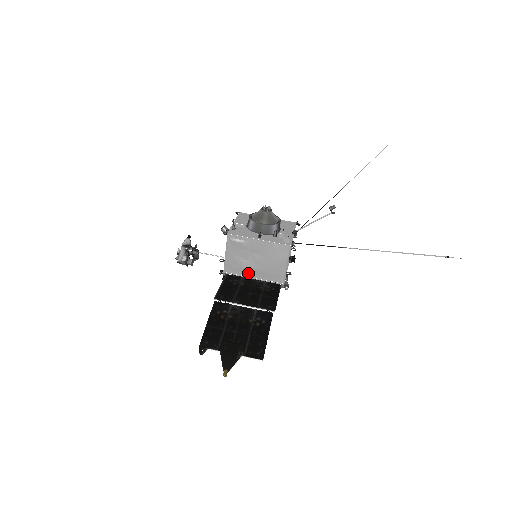
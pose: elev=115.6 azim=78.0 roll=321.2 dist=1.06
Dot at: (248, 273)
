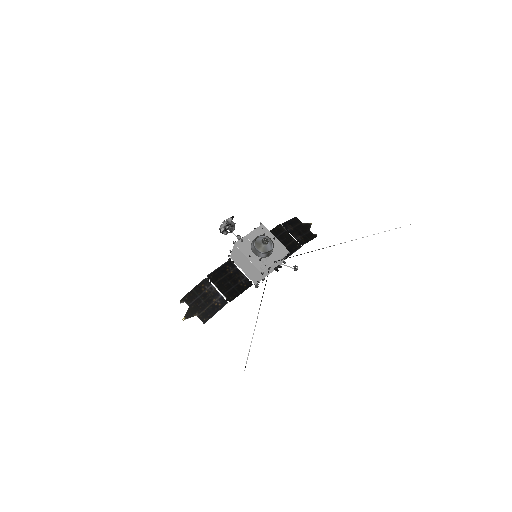
Dot at: (240, 267)
